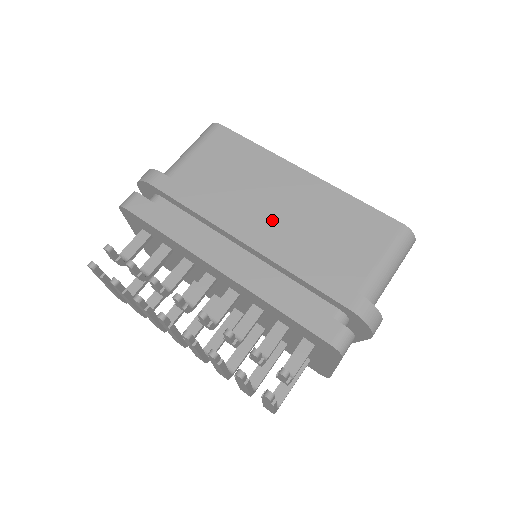
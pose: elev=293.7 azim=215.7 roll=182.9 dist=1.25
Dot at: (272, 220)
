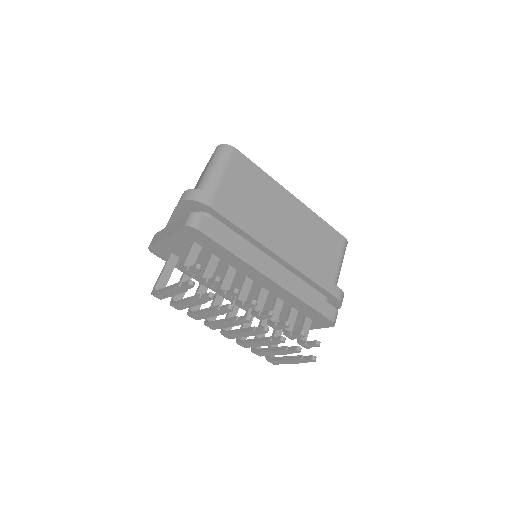
Dot at: (284, 236)
